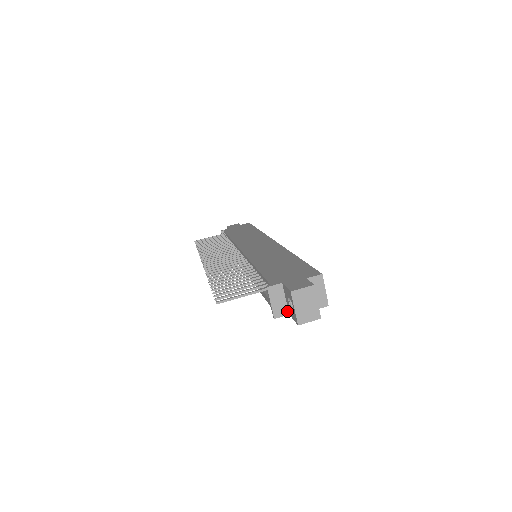
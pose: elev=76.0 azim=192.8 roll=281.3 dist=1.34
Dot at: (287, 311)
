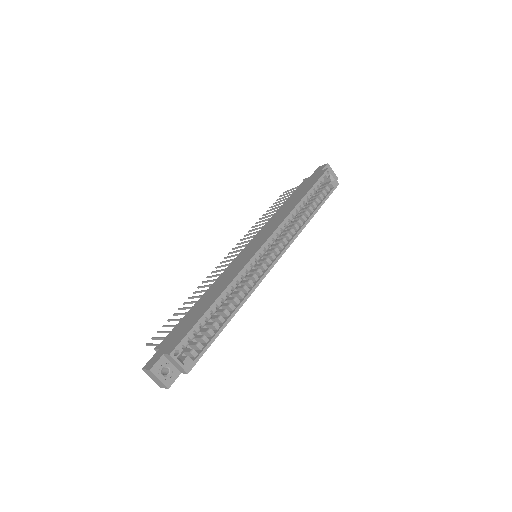
Dot at: occluded
